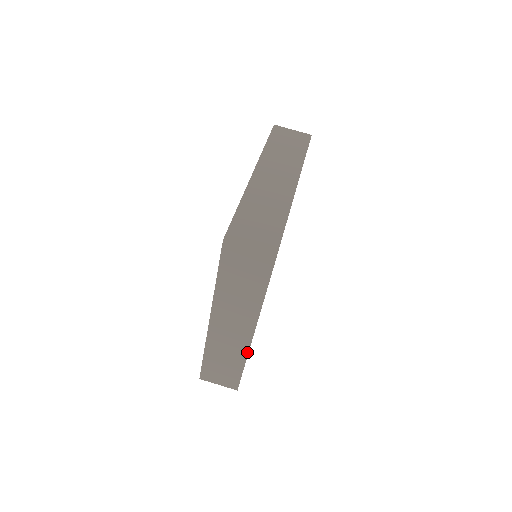
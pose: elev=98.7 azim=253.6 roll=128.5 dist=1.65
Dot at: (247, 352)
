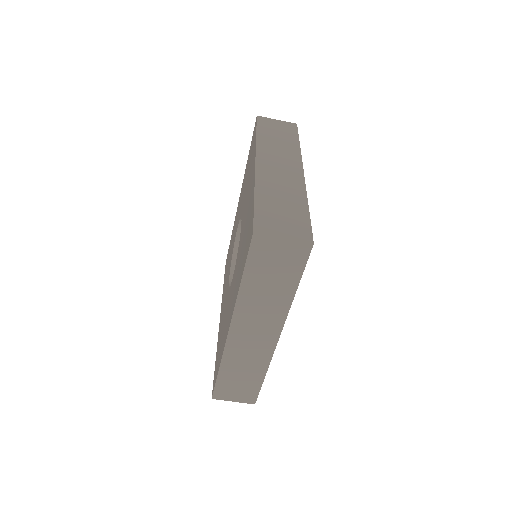
Dot at: (270, 359)
